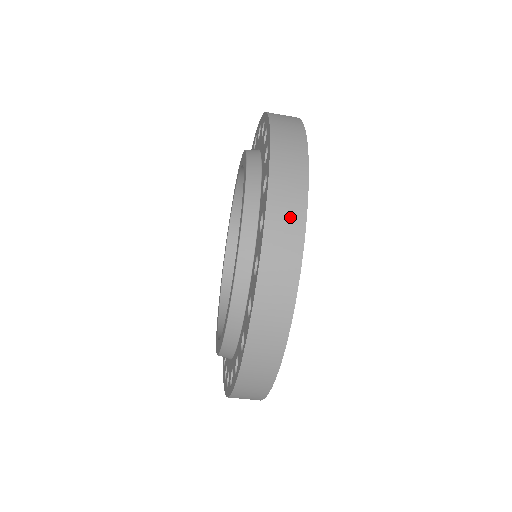
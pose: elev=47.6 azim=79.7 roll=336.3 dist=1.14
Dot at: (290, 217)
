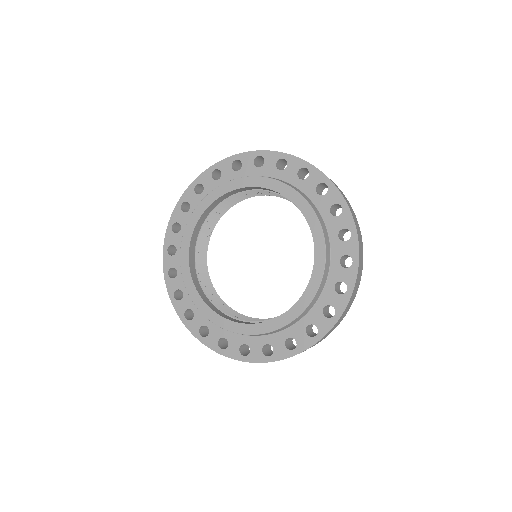
Dot at: occluded
